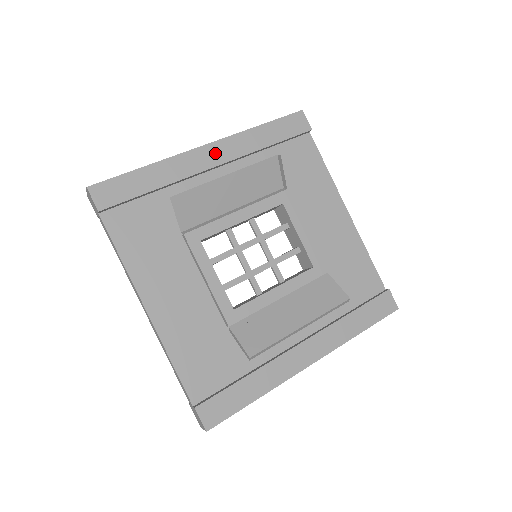
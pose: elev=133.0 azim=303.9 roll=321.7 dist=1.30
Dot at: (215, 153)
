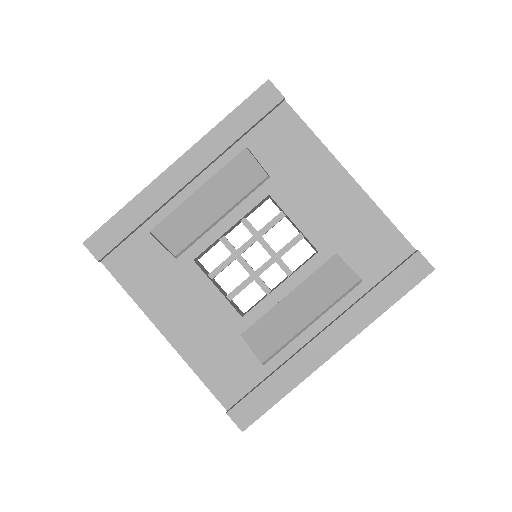
Dot at: (186, 167)
